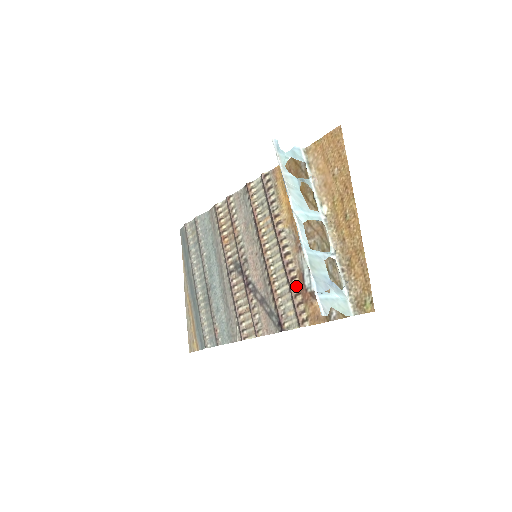
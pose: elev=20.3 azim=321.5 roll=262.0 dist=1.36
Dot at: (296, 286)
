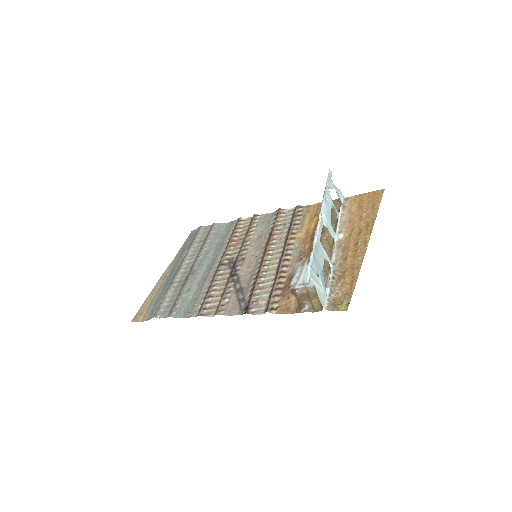
Dot at: (281, 283)
